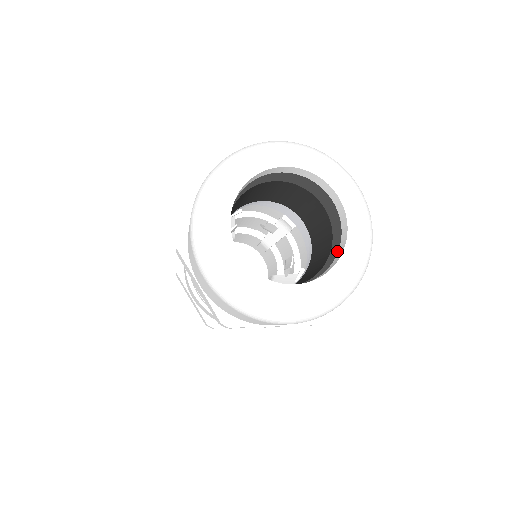
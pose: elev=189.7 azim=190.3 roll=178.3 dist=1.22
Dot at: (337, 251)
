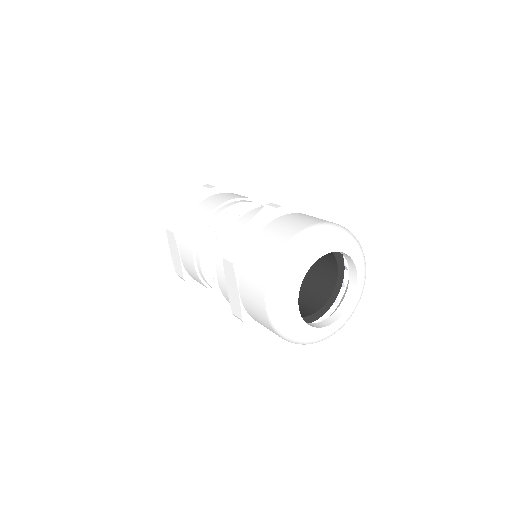
Dot at: (340, 259)
